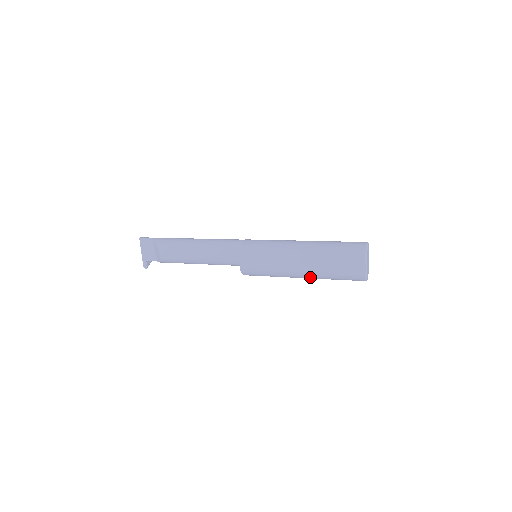
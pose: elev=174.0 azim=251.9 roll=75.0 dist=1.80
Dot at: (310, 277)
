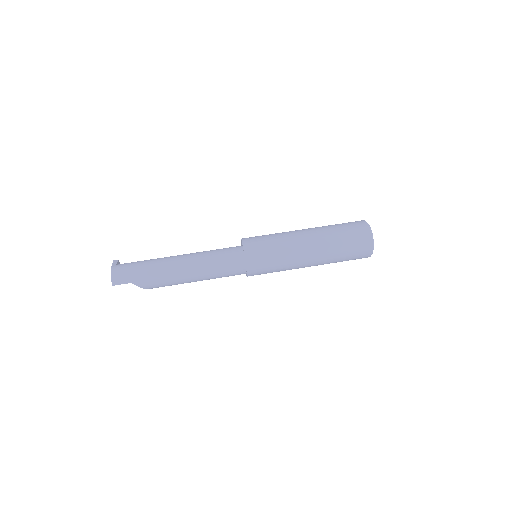
Dot at: occluded
